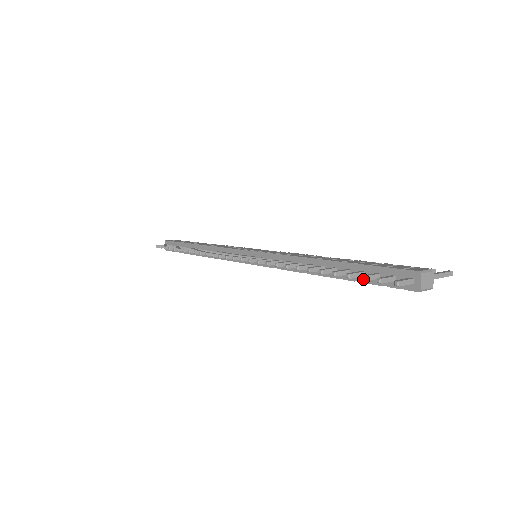
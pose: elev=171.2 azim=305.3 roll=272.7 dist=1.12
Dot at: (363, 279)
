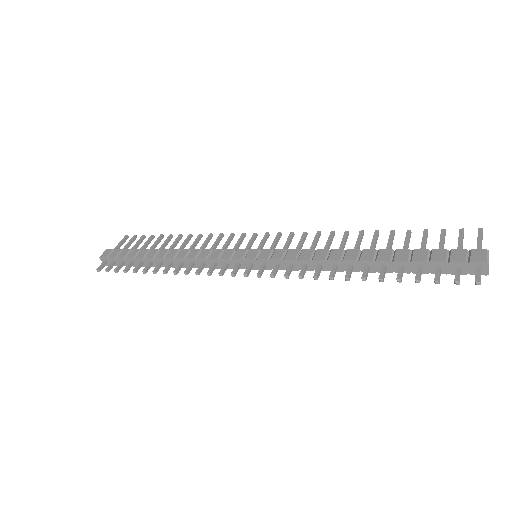
Dot at: (438, 283)
